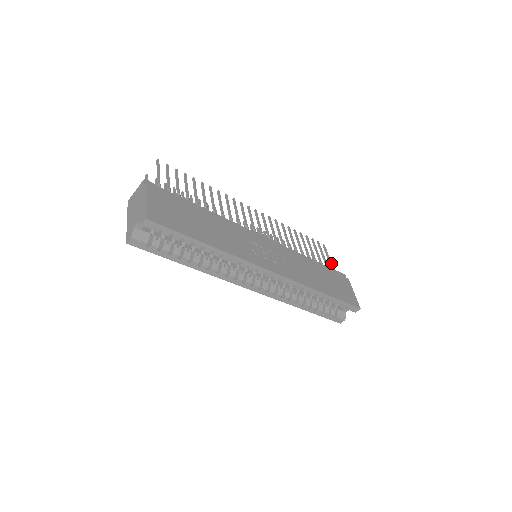
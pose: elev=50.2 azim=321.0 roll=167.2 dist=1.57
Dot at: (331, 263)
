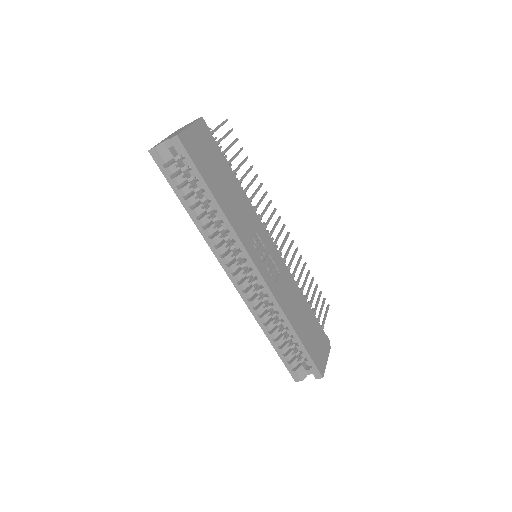
Dot at: (324, 323)
